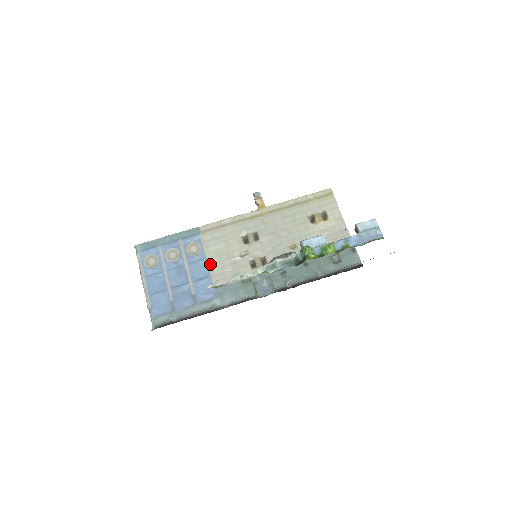
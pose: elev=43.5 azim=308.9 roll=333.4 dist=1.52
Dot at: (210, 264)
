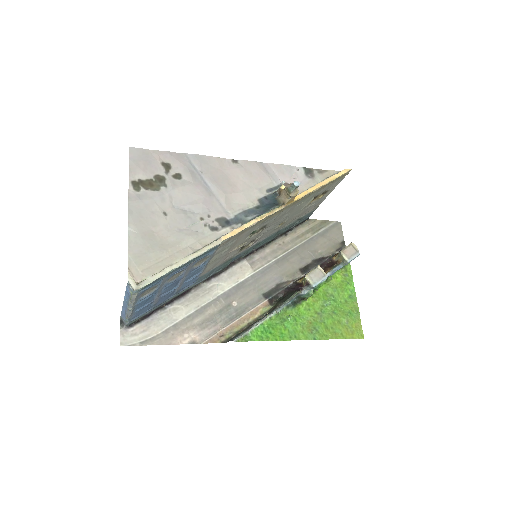
Dot at: occluded
